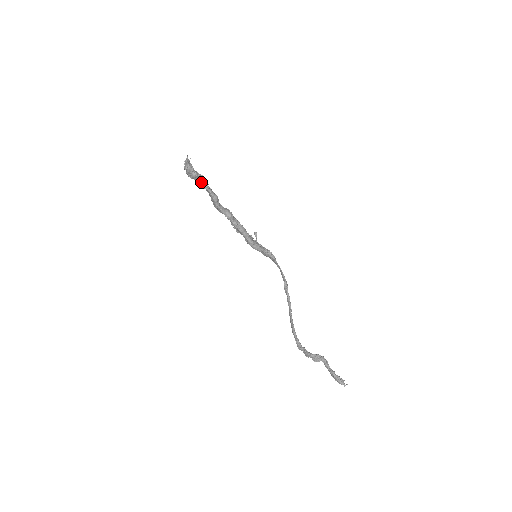
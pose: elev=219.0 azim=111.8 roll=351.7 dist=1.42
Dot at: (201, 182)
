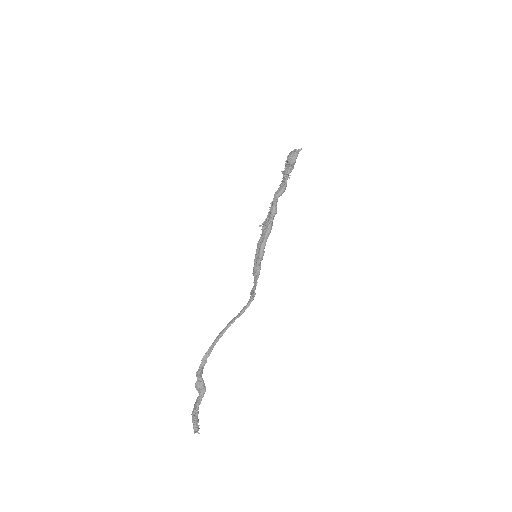
Dot at: (290, 170)
